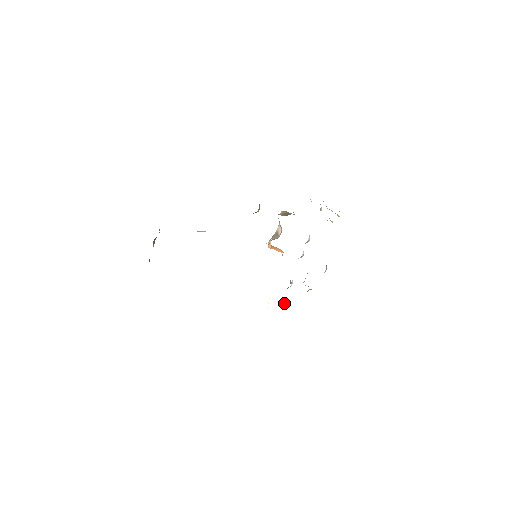
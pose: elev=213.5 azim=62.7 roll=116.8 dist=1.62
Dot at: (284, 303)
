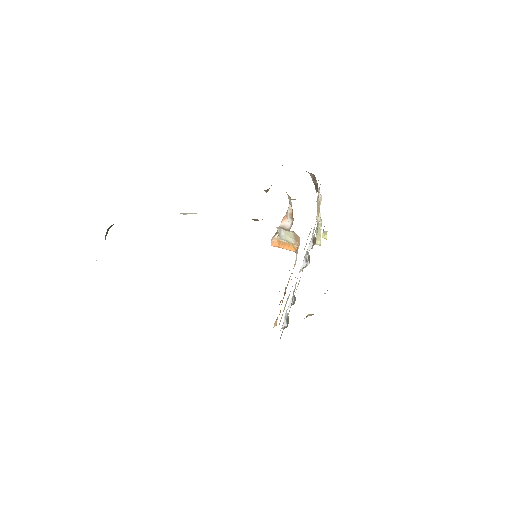
Dot at: (284, 327)
